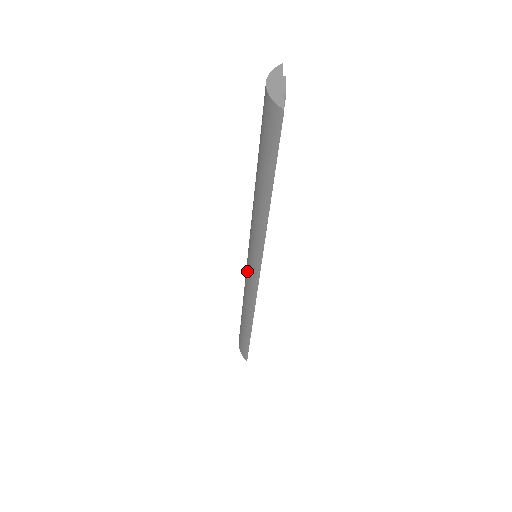
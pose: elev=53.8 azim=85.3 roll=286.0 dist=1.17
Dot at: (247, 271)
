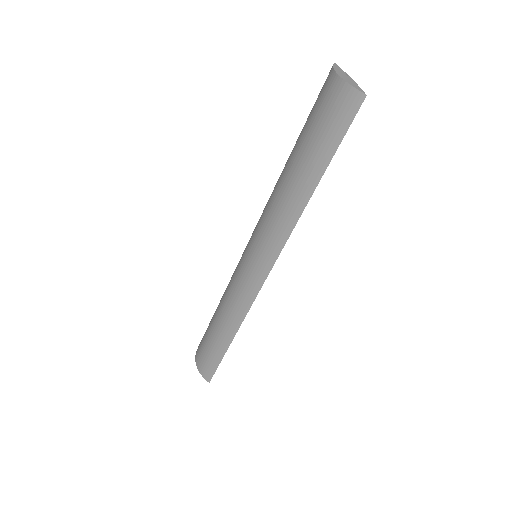
Dot at: (246, 272)
